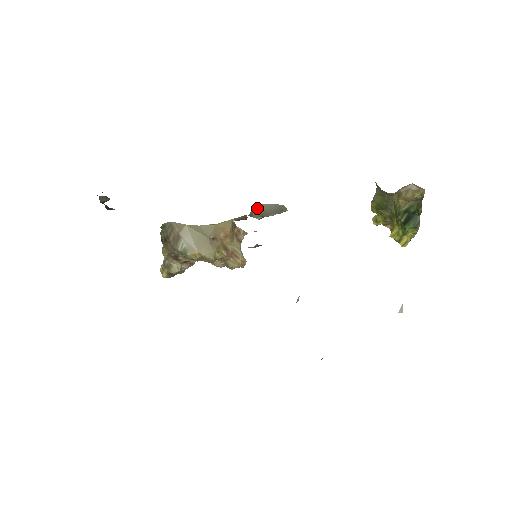
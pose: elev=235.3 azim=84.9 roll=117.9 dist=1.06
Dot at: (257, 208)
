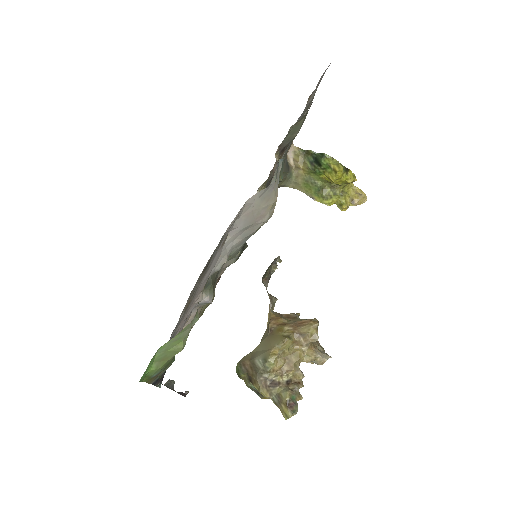
Dot at: (263, 277)
